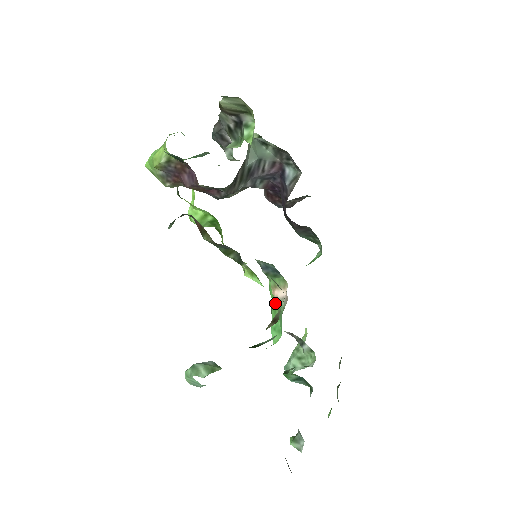
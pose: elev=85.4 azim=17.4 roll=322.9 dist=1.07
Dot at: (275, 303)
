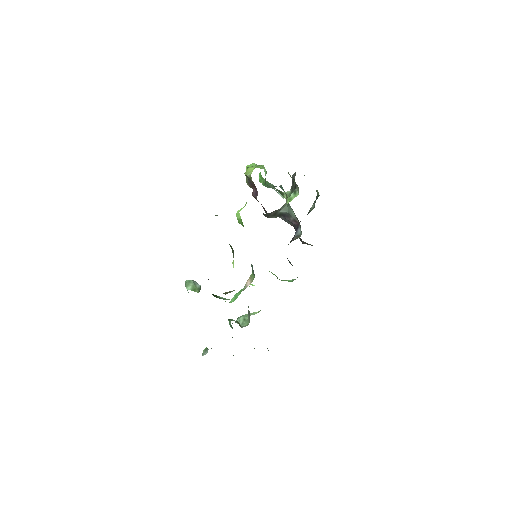
Dot at: occluded
